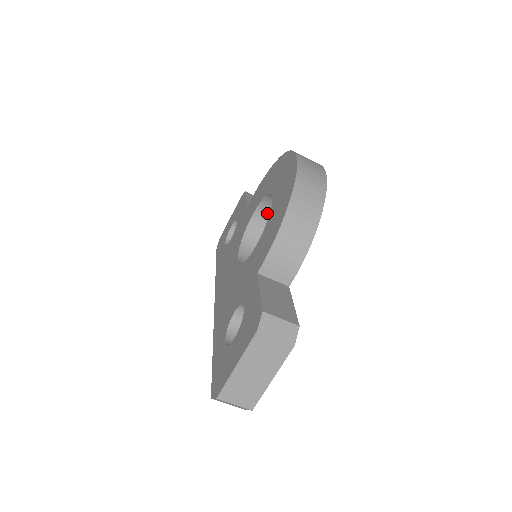
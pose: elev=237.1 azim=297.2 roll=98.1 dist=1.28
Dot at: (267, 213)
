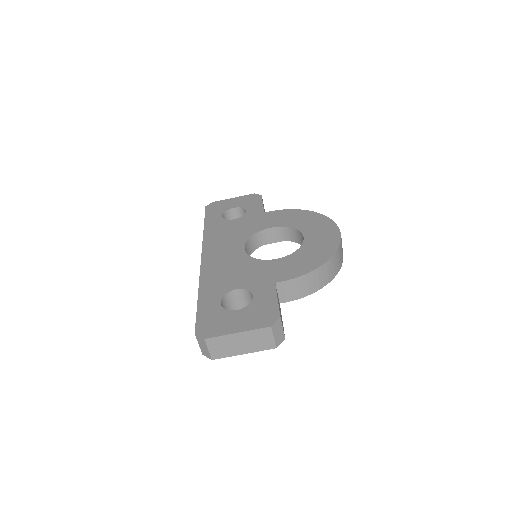
Dot at: (280, 235)
